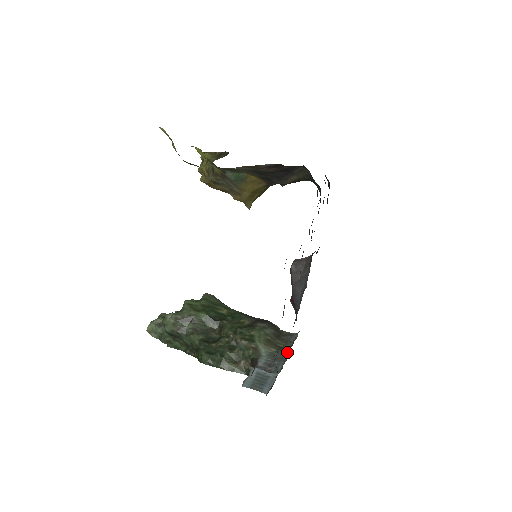
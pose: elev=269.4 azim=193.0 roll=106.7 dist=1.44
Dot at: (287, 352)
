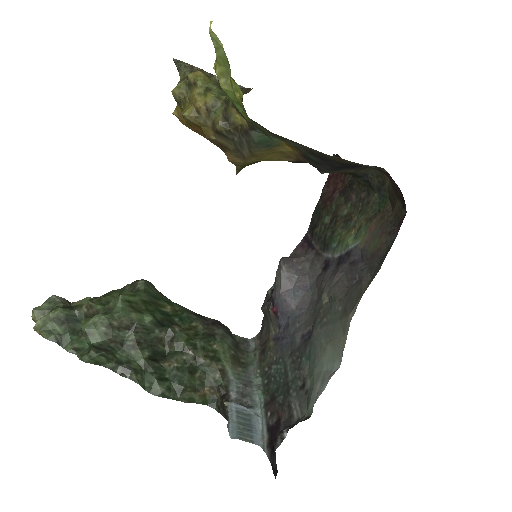
Dot at: (257, 373)
